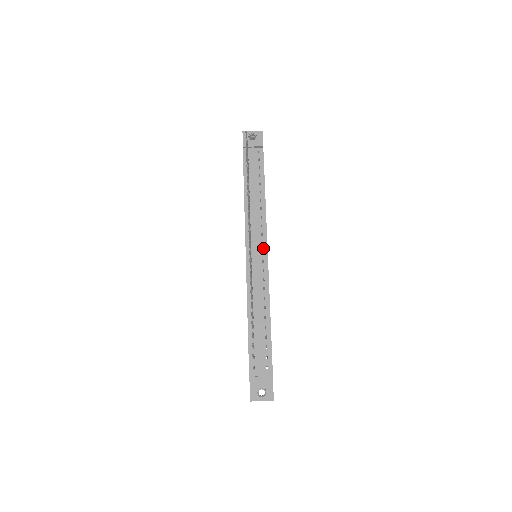
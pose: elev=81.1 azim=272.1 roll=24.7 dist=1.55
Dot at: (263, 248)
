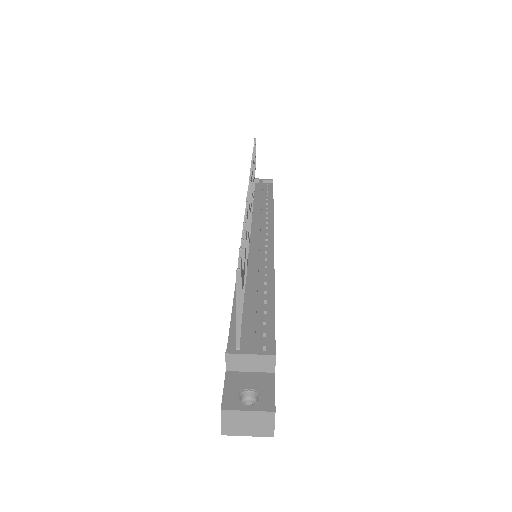
Dot at: (267, 237)
